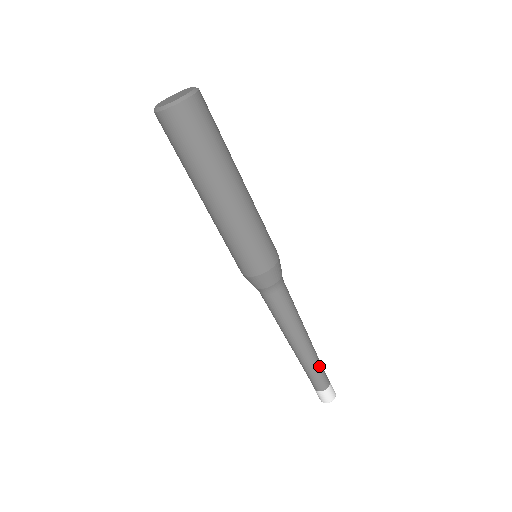
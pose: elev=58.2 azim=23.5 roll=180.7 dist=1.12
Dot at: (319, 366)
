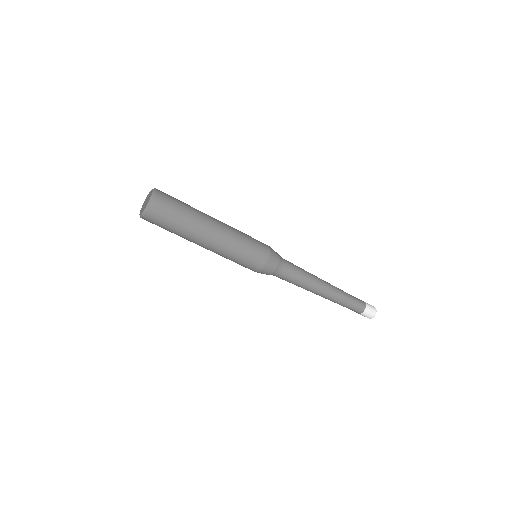
Dot at: (348, 300)
